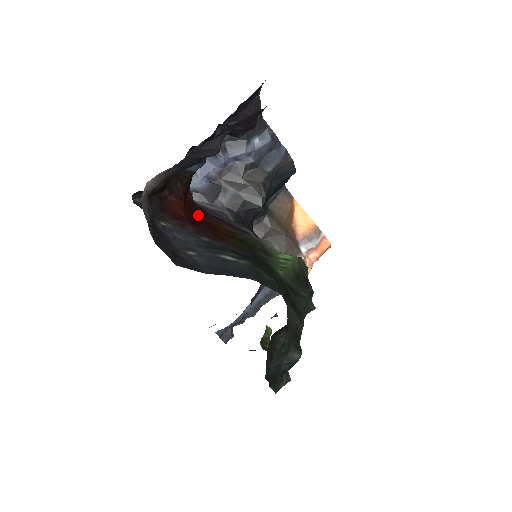
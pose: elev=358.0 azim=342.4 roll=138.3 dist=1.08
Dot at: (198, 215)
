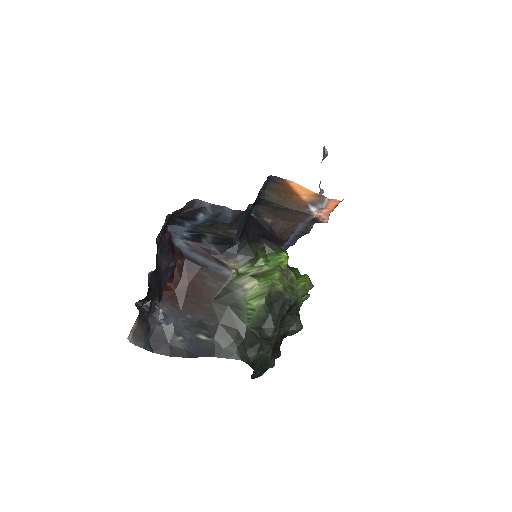
Dot at: (187, 278)
